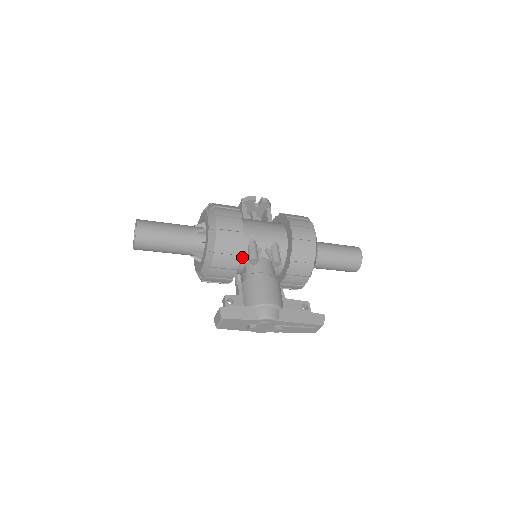
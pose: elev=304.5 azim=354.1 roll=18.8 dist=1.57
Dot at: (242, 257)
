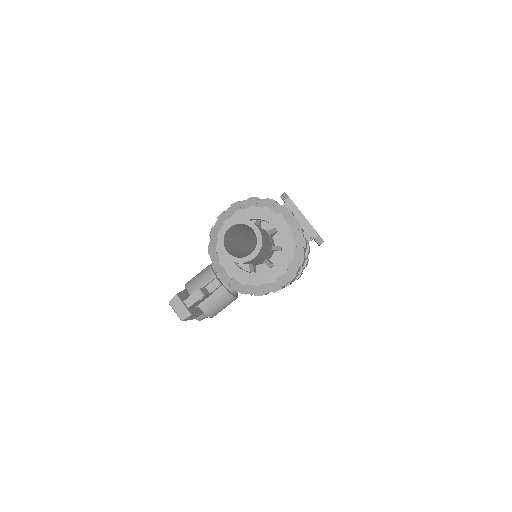
Dot at: occluded
